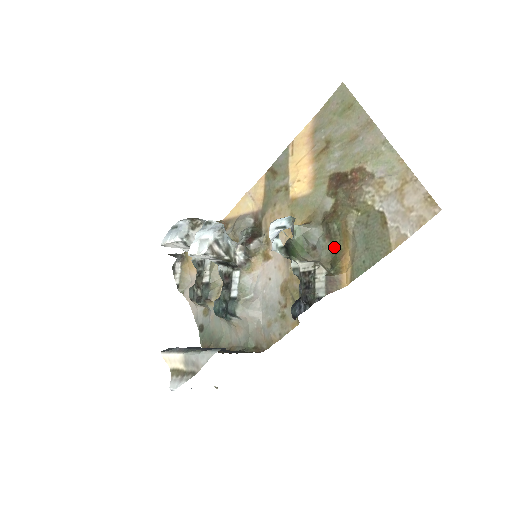
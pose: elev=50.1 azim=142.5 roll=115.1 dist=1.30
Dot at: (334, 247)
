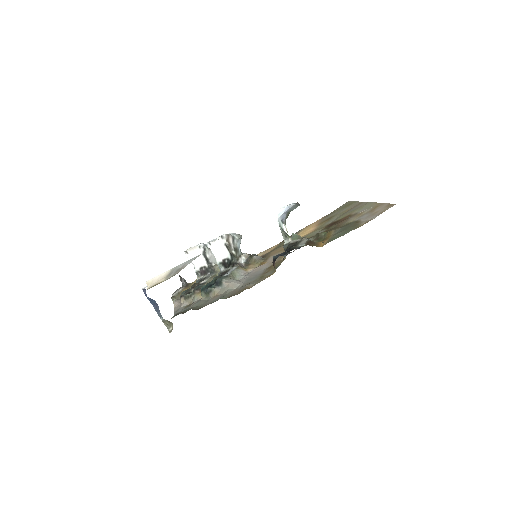
Dot at: occluded
